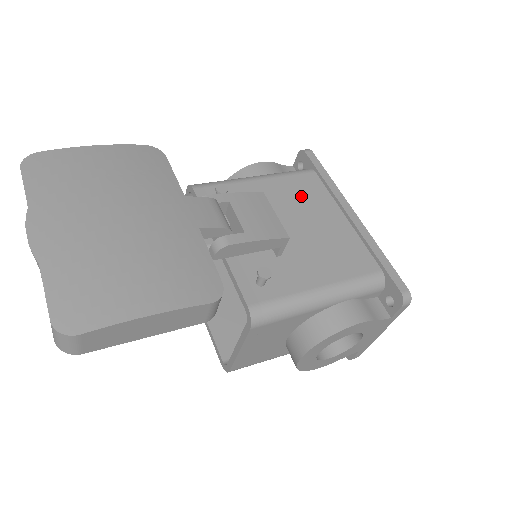
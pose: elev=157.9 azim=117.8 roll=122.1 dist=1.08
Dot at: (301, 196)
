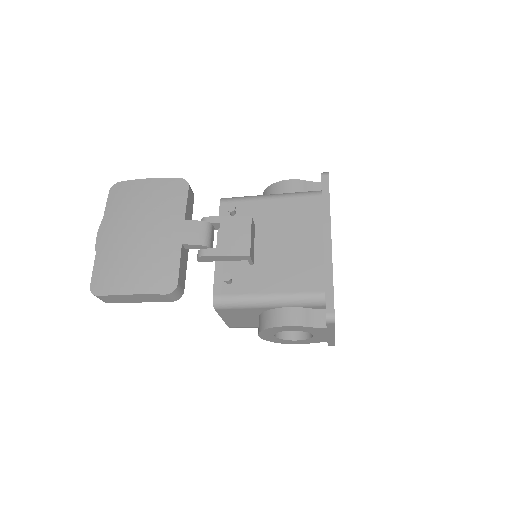
Dot at: (296, 217)
